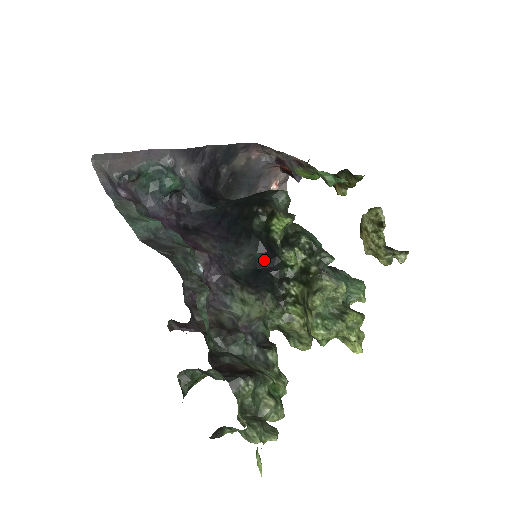
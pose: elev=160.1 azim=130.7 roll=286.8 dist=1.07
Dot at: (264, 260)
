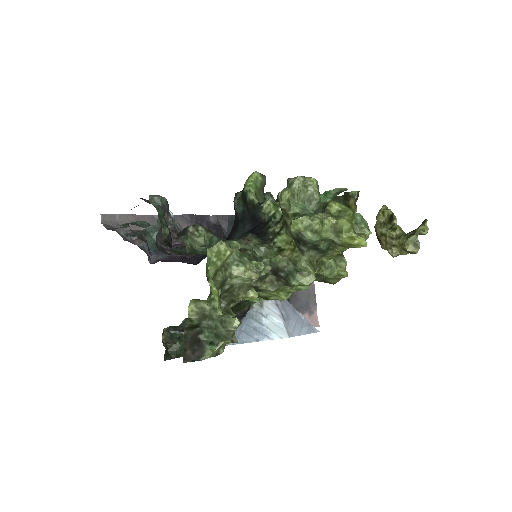
Dot at: (251, 231)
